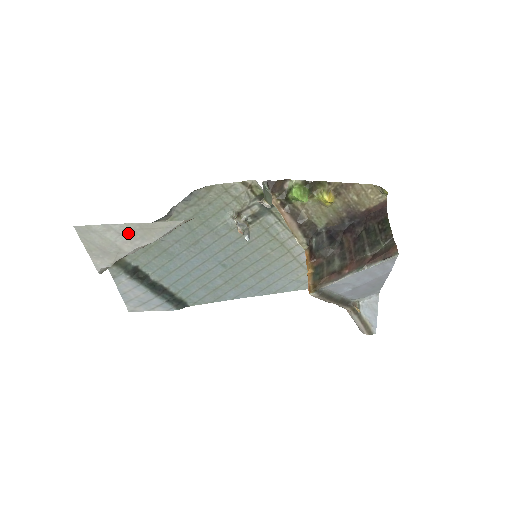
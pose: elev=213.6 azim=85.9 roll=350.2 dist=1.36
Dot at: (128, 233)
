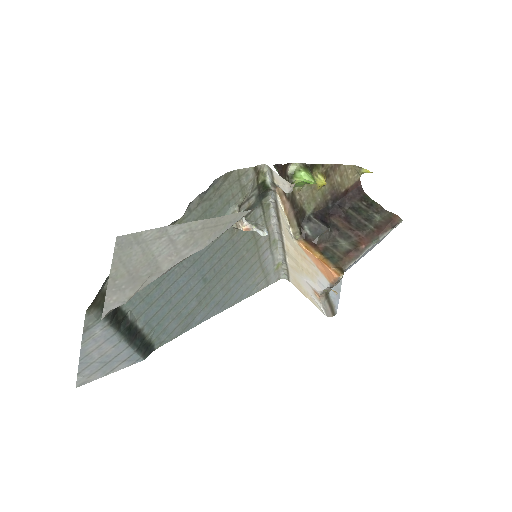
Dot at: (182, 238)
